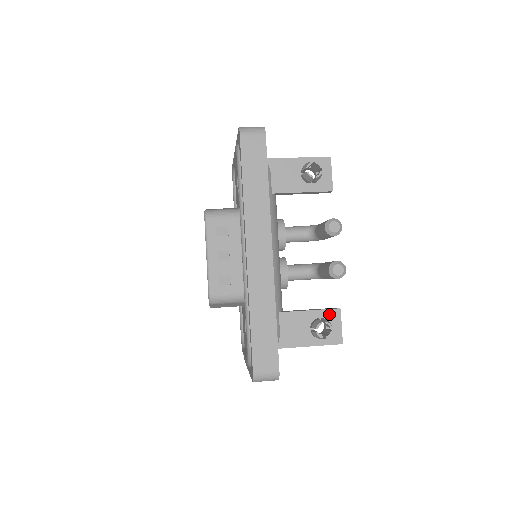
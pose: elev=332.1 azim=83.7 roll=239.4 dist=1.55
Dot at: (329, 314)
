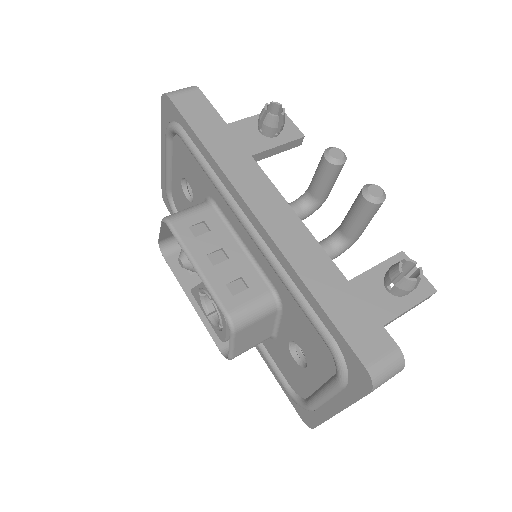
Dot at: (395, 263)
